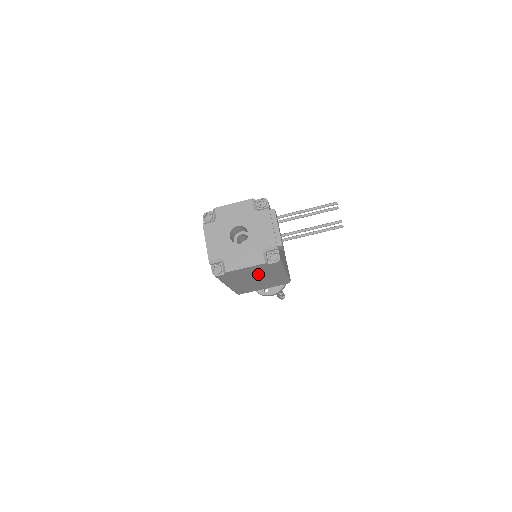
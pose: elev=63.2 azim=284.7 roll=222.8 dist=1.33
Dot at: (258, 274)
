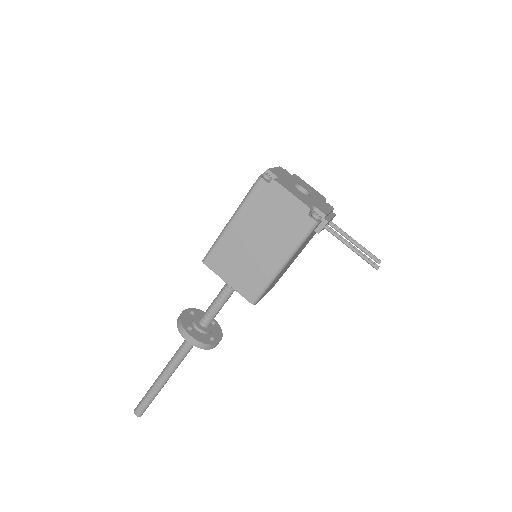
Dot at: (275, 229)
